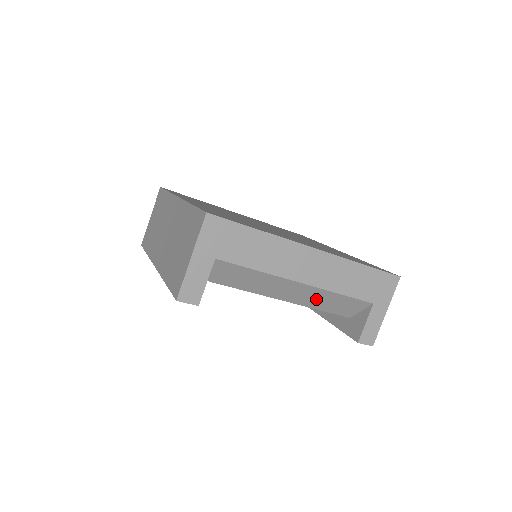
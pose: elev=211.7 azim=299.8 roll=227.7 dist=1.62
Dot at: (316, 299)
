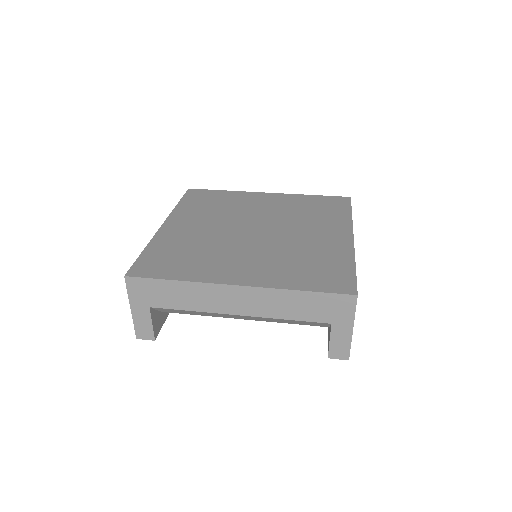
Dot at: (272, 320)
